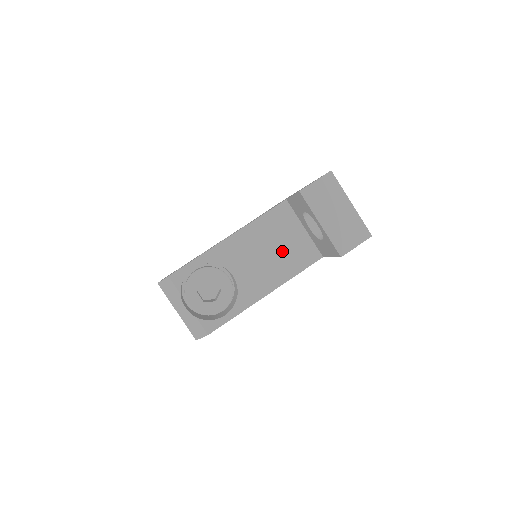
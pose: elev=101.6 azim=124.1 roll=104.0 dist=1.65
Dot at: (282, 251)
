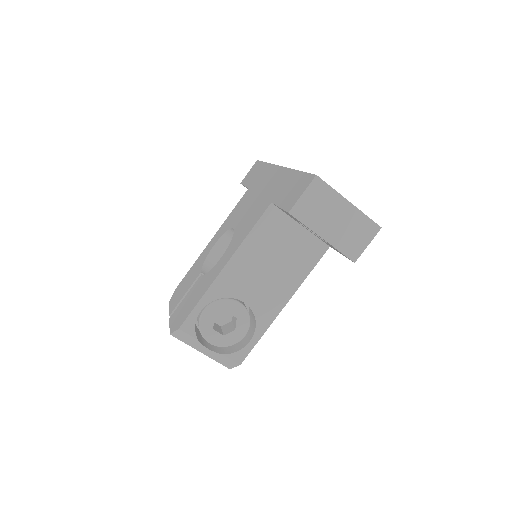
Dot at: (285, 258)
